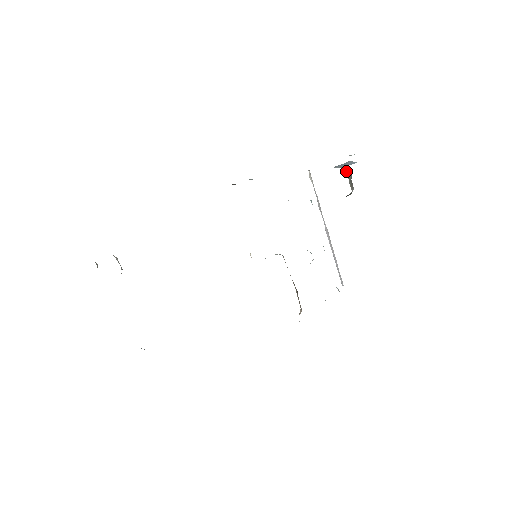
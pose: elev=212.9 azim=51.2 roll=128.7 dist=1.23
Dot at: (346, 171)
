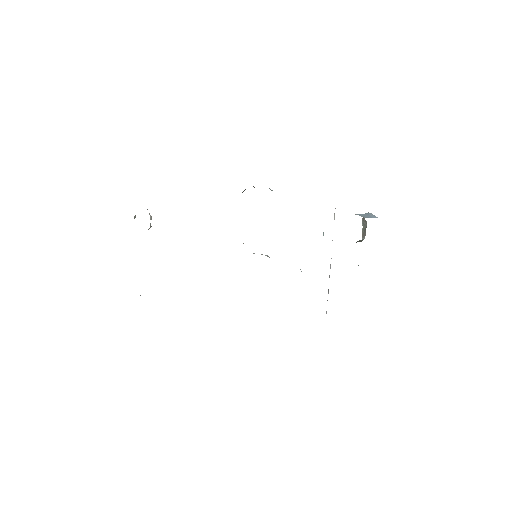
Dot at: (363, 220)
